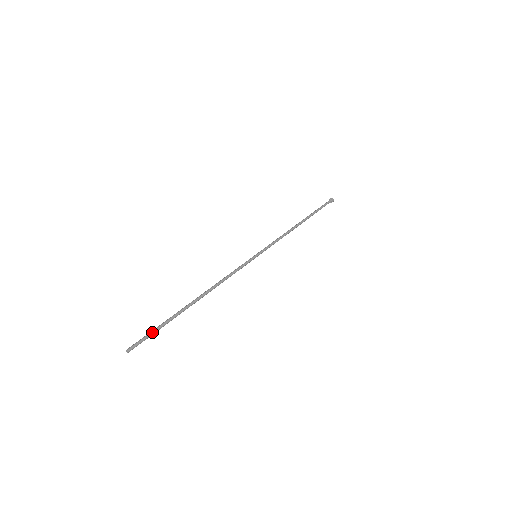
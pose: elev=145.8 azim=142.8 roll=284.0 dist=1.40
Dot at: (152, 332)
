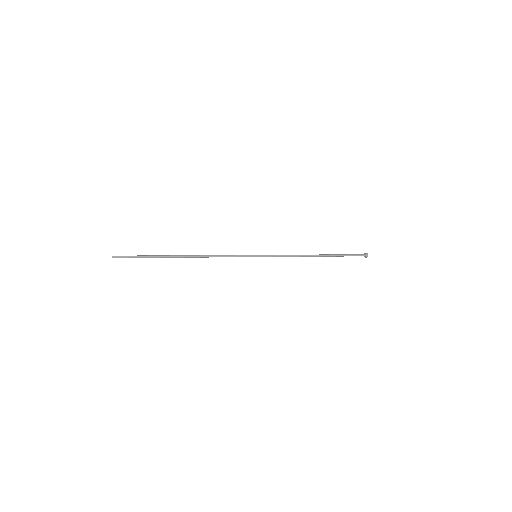
Dot at: (137, 255)
